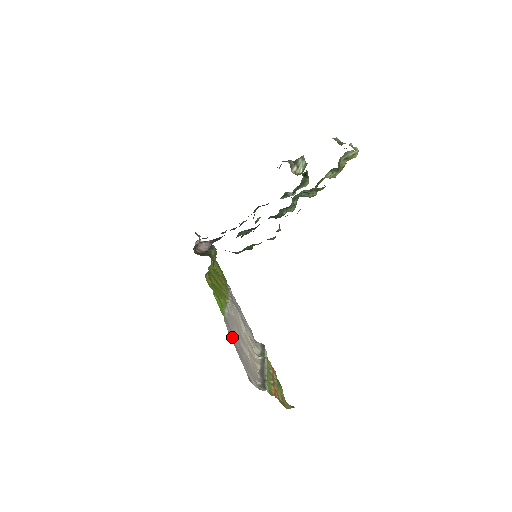
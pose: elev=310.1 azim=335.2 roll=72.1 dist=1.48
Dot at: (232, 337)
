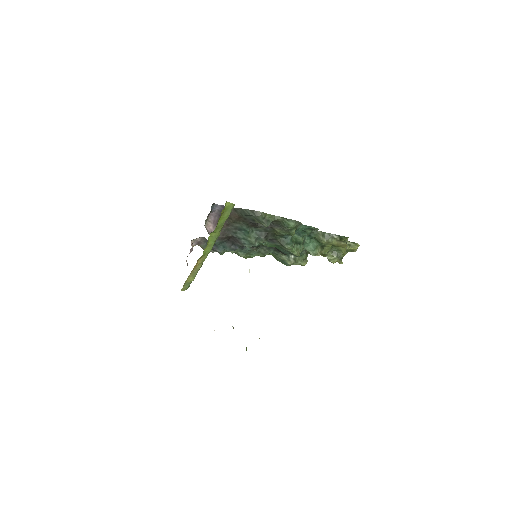
Dot at: occluded
